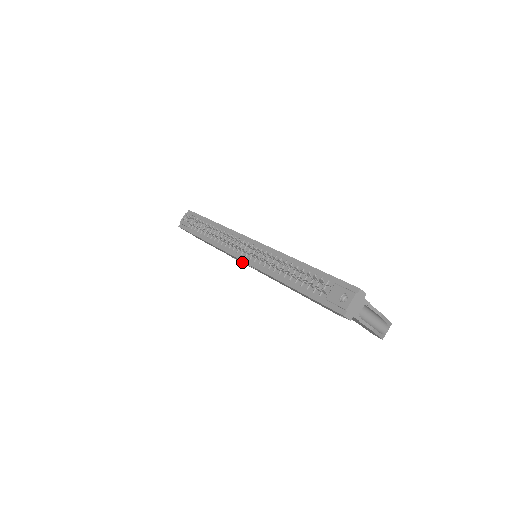
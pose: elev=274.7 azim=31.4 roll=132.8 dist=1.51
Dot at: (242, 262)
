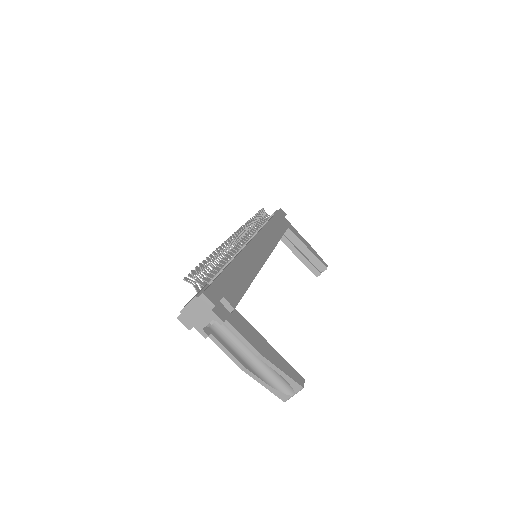
Dot at: occluded
